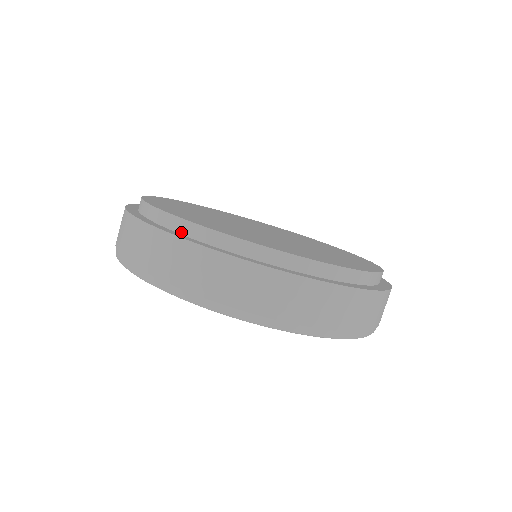
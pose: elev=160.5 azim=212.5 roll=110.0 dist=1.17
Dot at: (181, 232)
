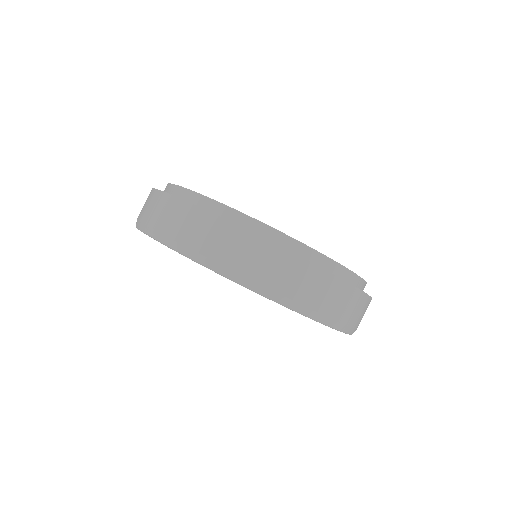
Dot at: occluded
